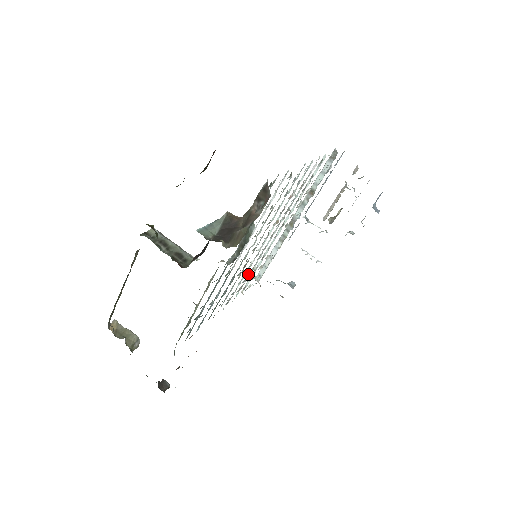
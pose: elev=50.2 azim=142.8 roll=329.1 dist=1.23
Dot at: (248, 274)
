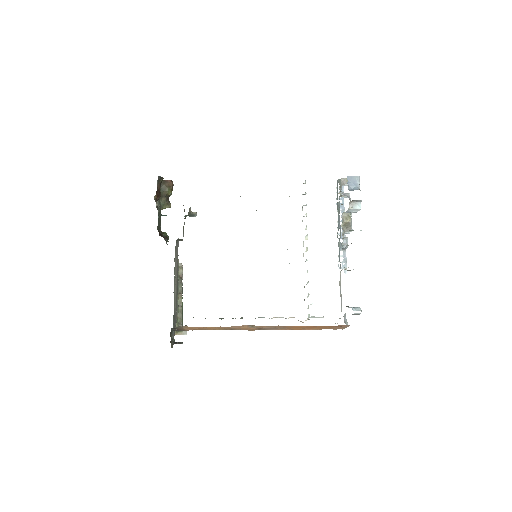
Dot at: occluded
